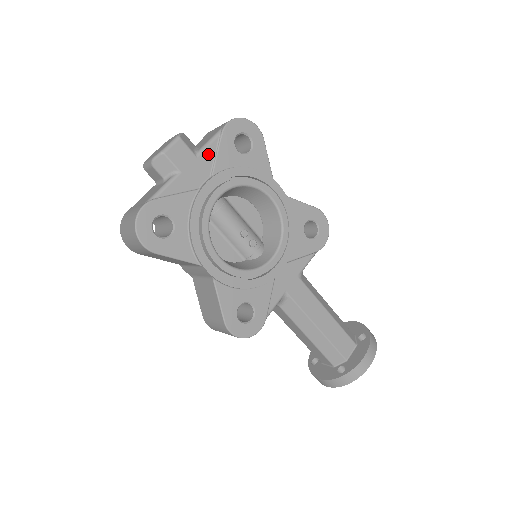
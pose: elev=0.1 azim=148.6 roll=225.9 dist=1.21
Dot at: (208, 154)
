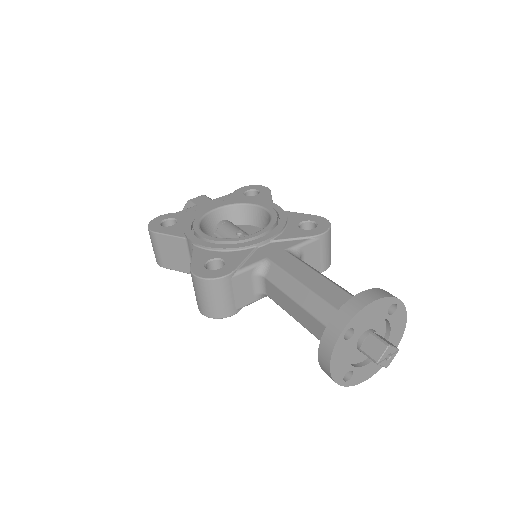
Dot at: (221, 199)
